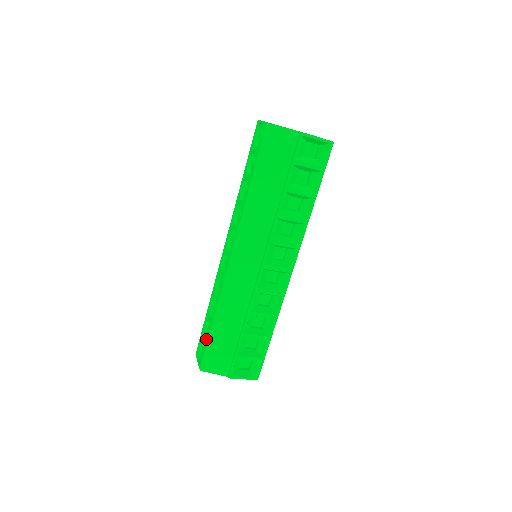
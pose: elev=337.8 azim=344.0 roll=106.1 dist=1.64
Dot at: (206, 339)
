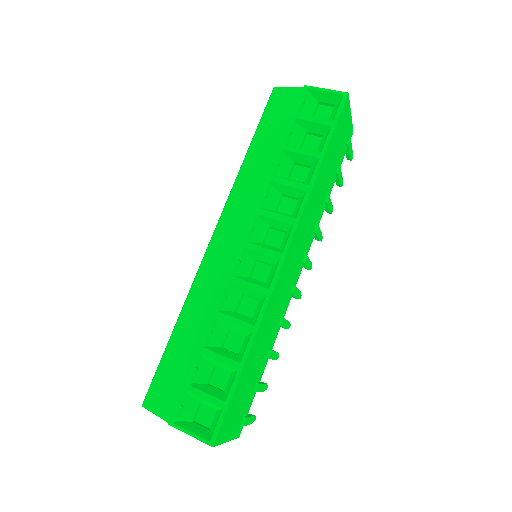
Dot at: occluded
